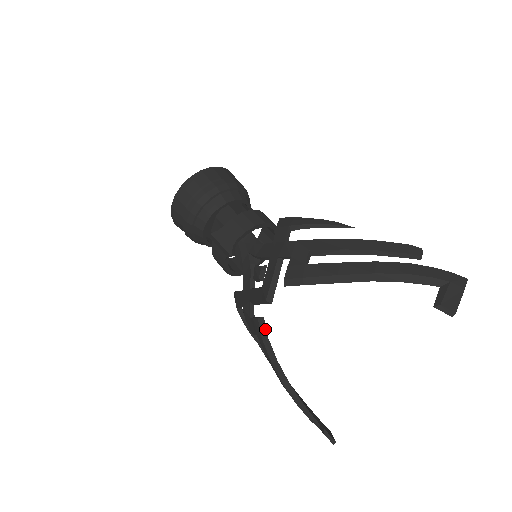
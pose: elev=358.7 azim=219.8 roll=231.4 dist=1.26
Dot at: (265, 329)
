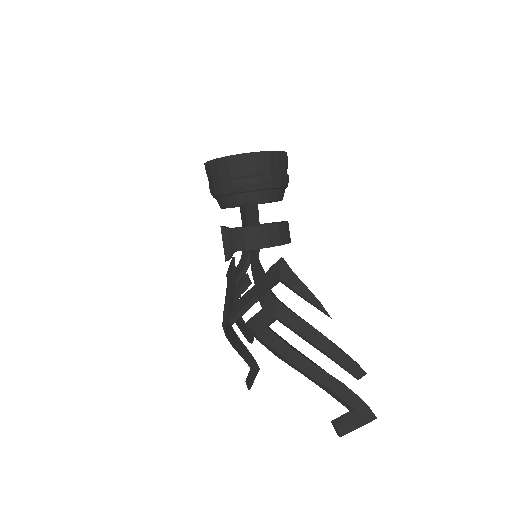
Dot at: (226, 325)
